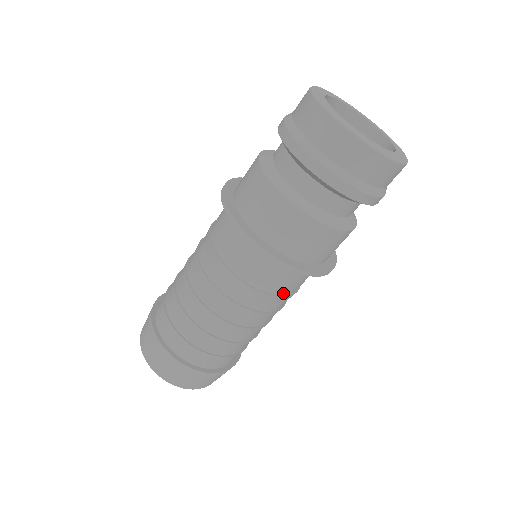
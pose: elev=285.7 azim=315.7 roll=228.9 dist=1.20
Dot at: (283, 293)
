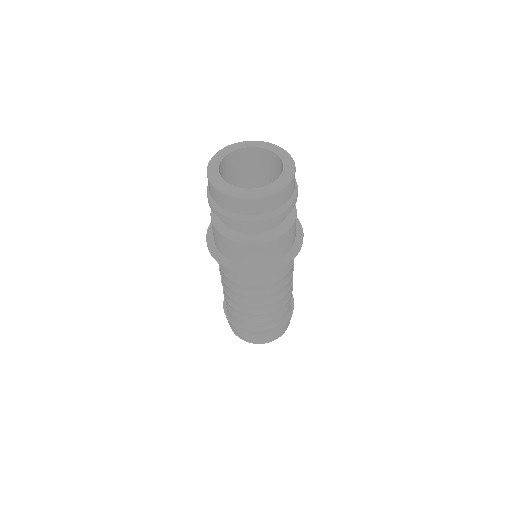
Dot at: occluded
